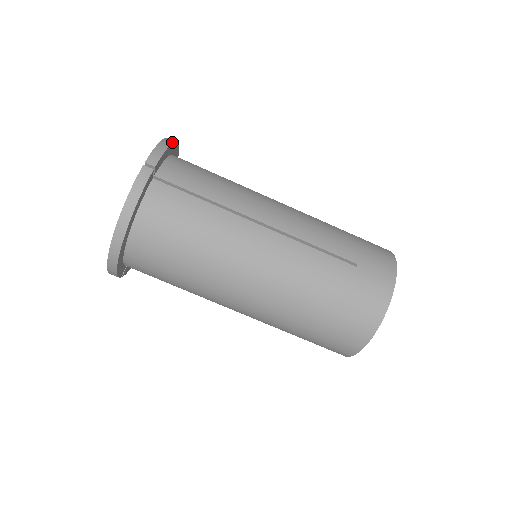
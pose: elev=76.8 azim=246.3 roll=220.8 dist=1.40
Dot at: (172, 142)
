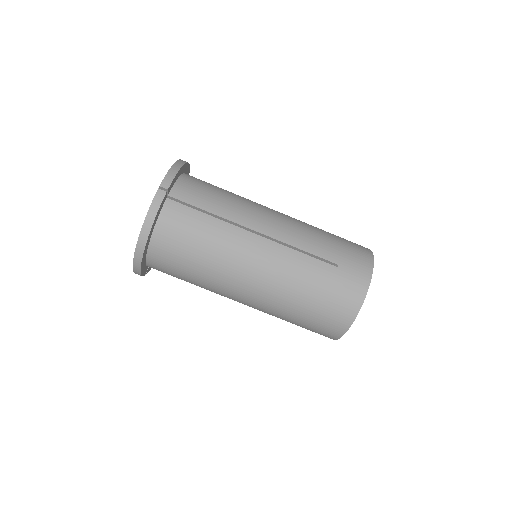
Dot at: (182, 164)
